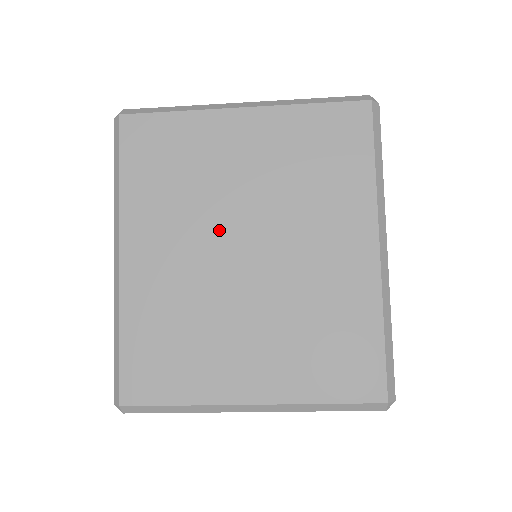
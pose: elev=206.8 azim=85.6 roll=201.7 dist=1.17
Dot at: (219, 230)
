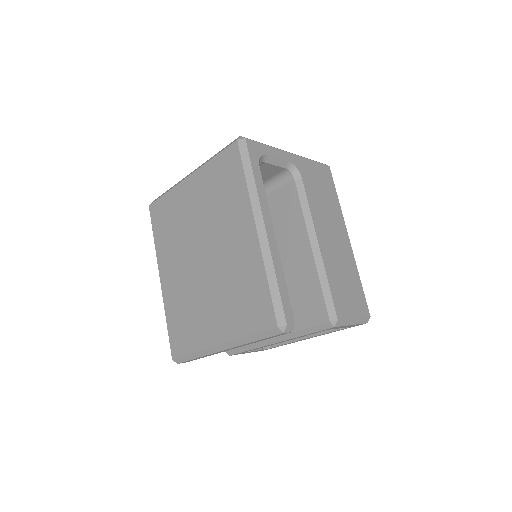
Dot at: (191, 249)
